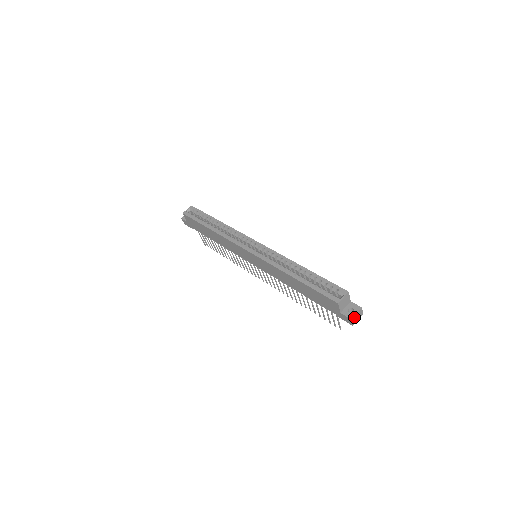
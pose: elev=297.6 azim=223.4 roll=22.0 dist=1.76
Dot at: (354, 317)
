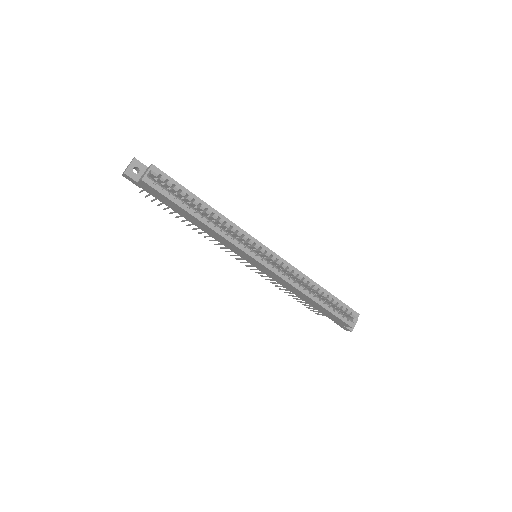
Dot at: (353, 328)
